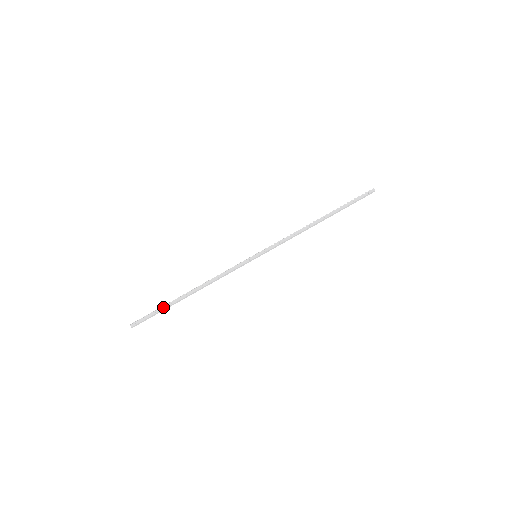
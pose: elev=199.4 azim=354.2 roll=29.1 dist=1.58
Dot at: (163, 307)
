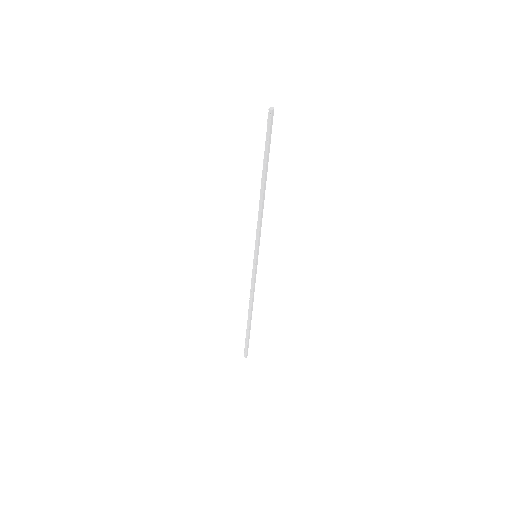
Dot at: (247, 335)
